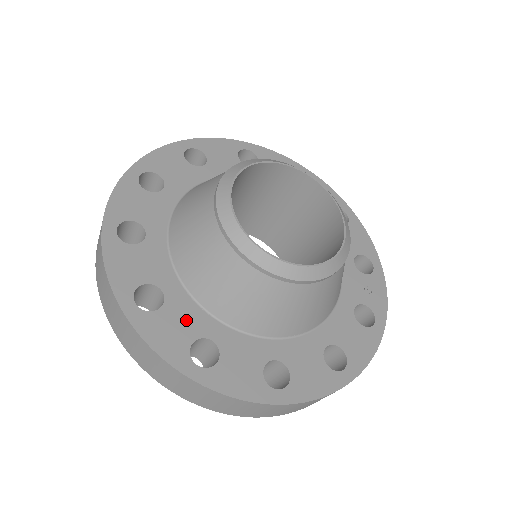
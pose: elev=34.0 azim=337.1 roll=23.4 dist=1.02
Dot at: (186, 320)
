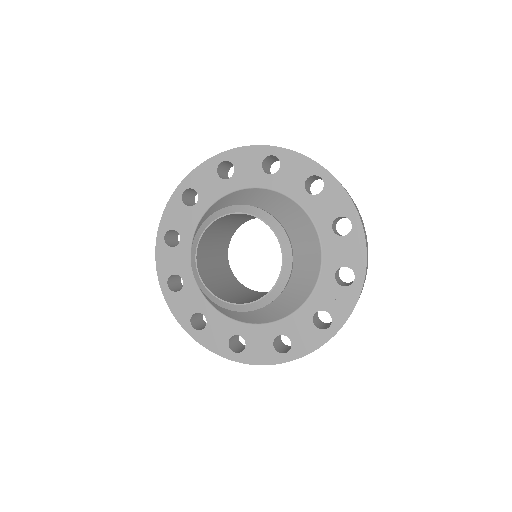
Dot at: (192, 300)
